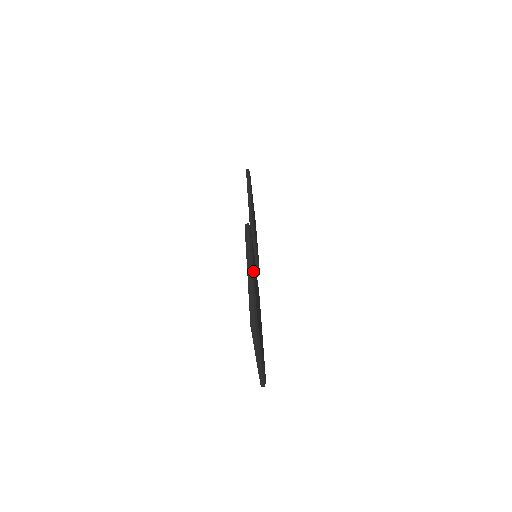
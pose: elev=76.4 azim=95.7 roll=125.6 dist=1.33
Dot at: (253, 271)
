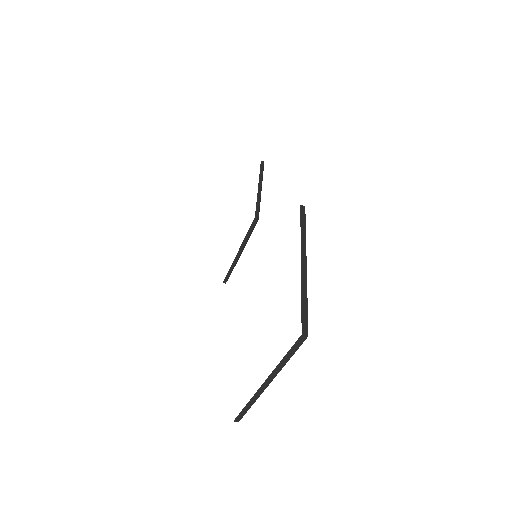
Dot at: (306, 265)
